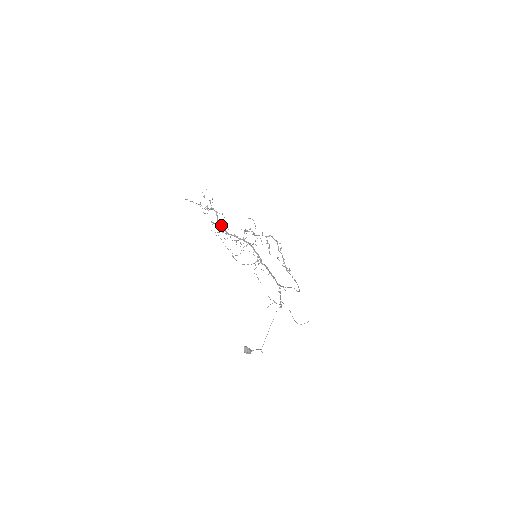
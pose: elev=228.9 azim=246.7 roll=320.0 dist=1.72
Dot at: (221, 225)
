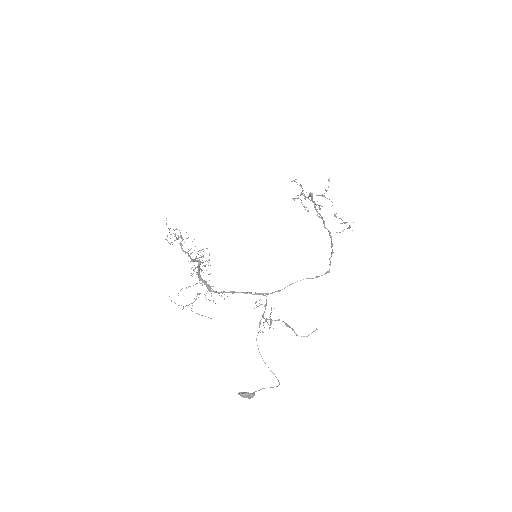
Dot at: (187, 253)
